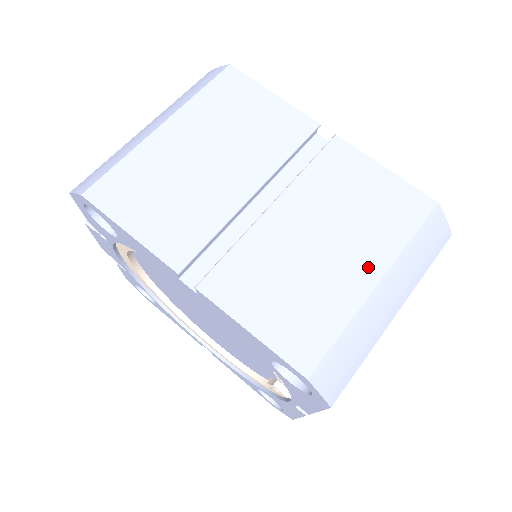
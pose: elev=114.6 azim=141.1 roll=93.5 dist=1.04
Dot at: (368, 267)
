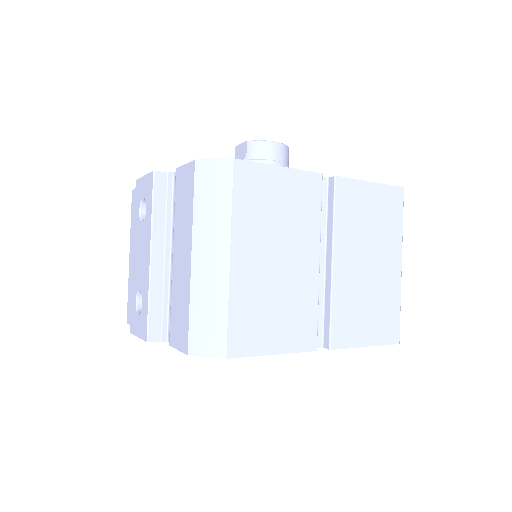
Dot at: (394, 260)
